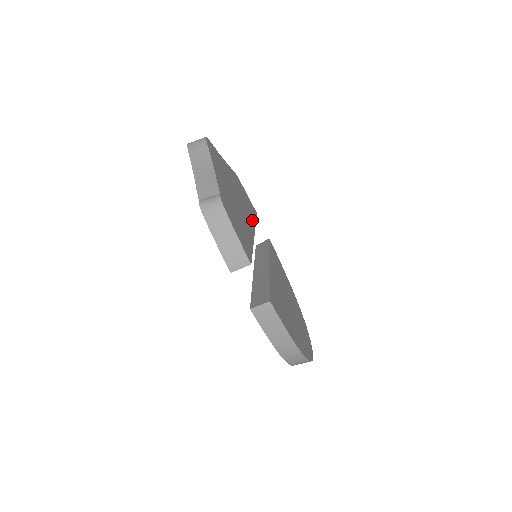
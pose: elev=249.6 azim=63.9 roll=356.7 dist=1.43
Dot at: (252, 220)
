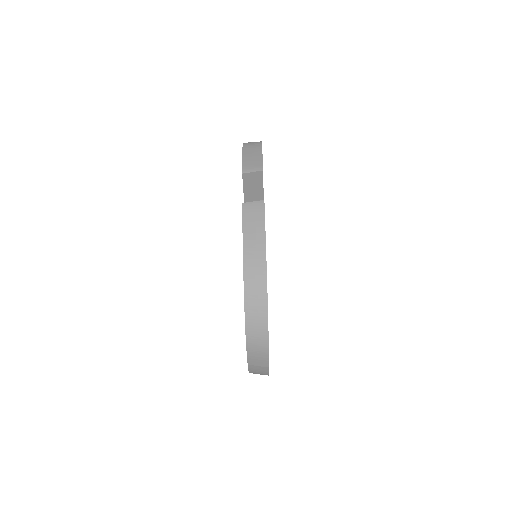
Dot at: occluded
